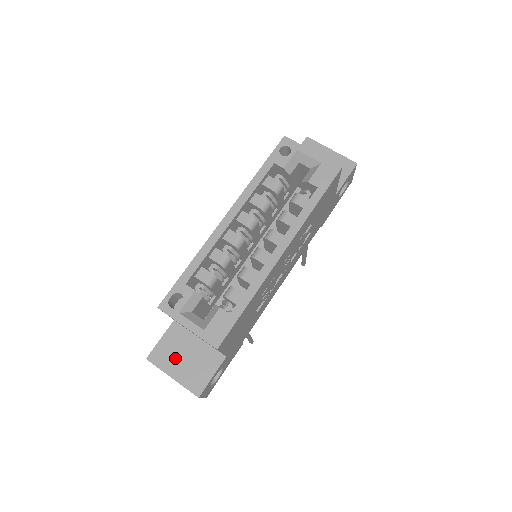
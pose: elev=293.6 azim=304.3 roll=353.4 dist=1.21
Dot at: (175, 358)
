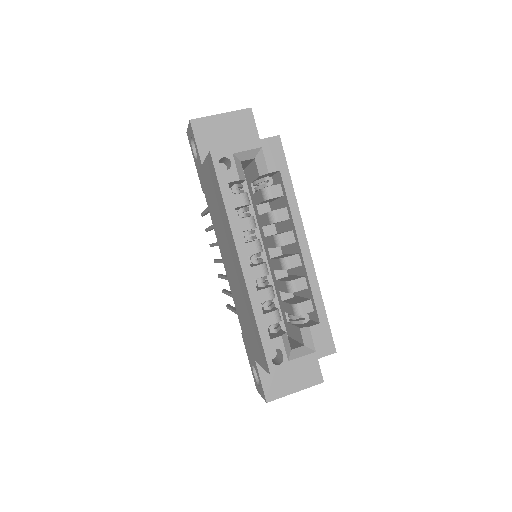
Dot at: (284, 380)
